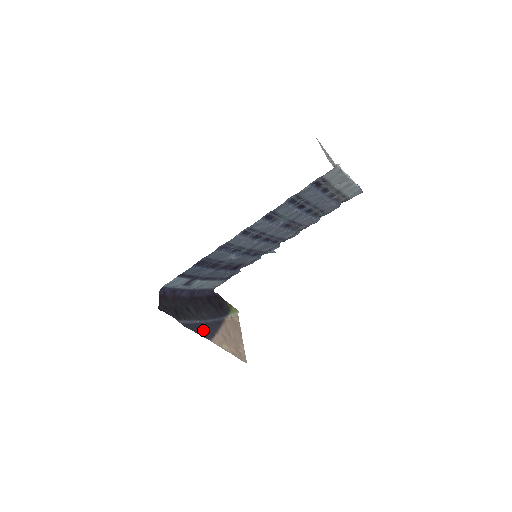
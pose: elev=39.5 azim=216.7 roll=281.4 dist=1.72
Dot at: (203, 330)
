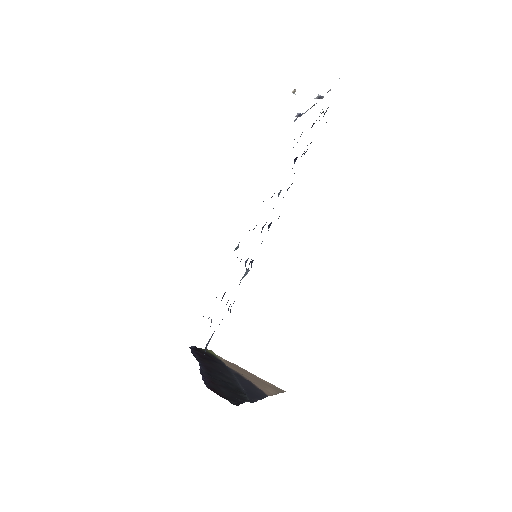
Dot at: (253, 392)
